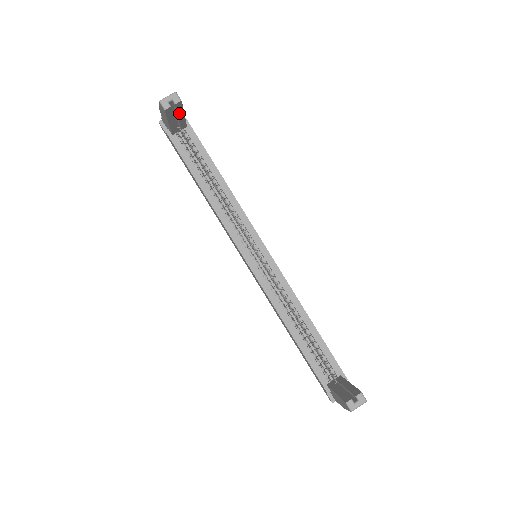
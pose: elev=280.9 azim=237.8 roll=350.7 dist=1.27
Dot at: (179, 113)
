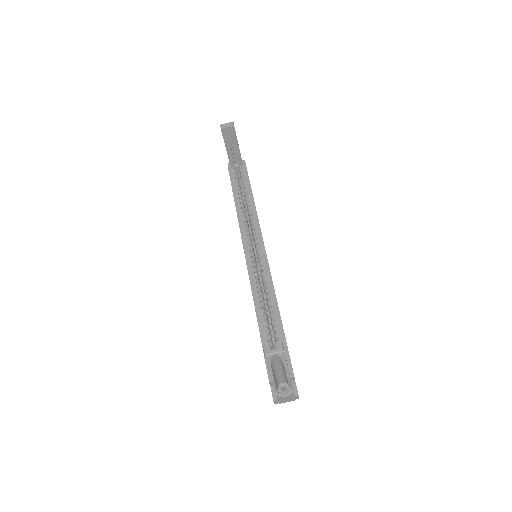
Dot at: (234, 141)
